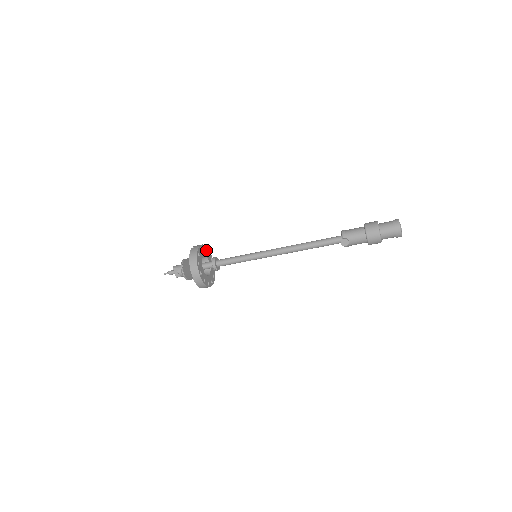
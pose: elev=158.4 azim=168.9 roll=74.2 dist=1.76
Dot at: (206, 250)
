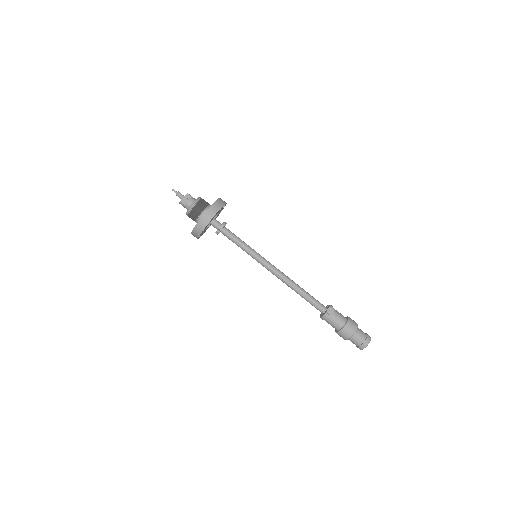
Dot at: (218, 215)
